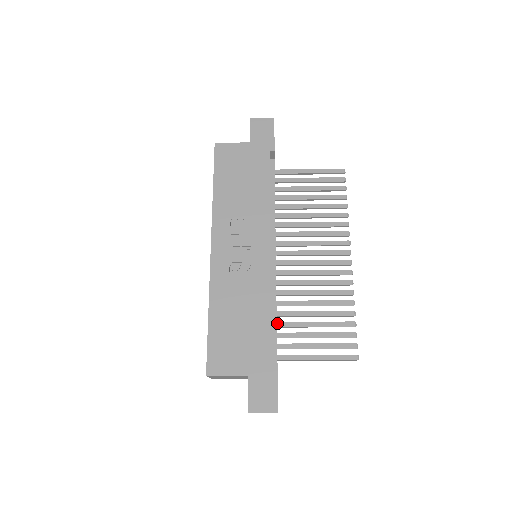
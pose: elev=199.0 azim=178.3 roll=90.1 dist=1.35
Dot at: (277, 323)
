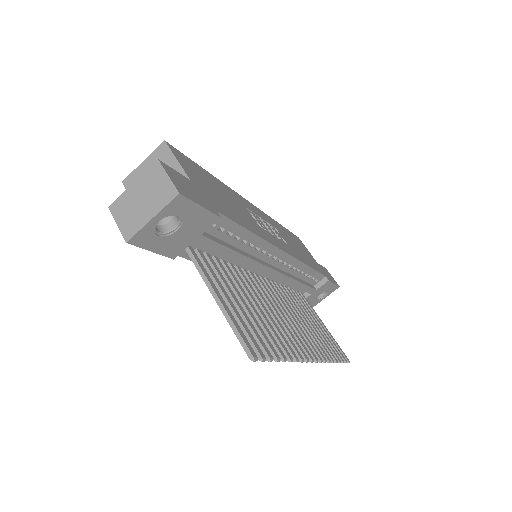
Dot at: (221, 263)
